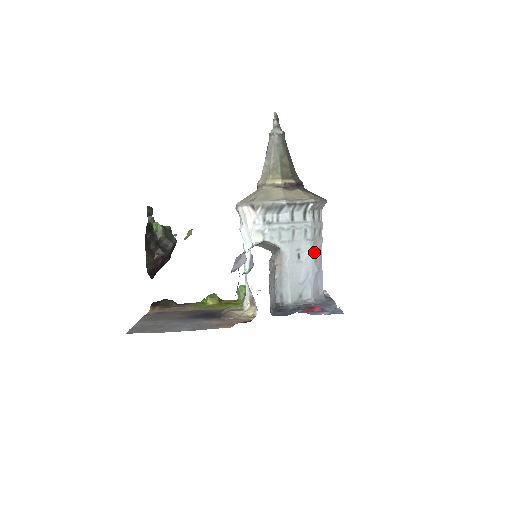
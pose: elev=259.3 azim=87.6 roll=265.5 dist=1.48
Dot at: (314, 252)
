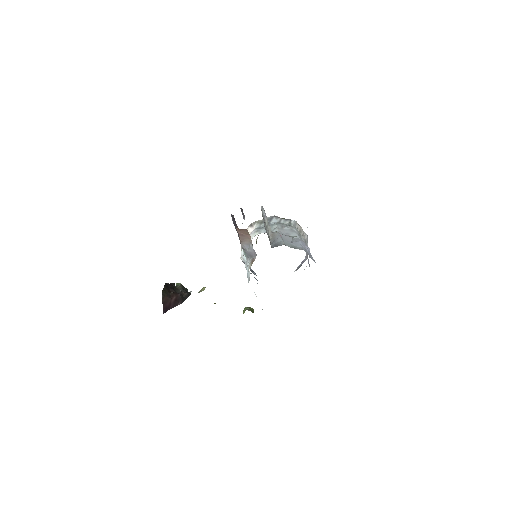
Dot at: occluded
